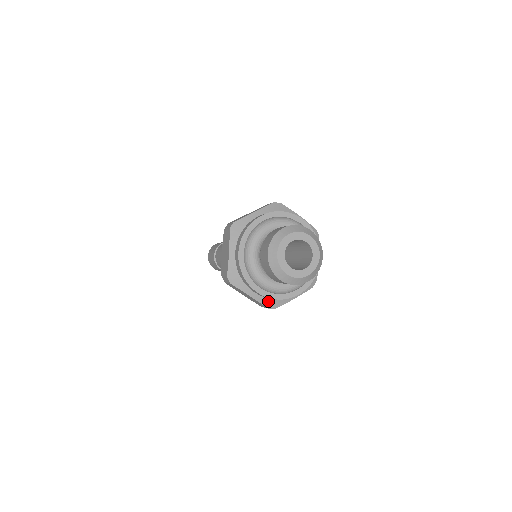
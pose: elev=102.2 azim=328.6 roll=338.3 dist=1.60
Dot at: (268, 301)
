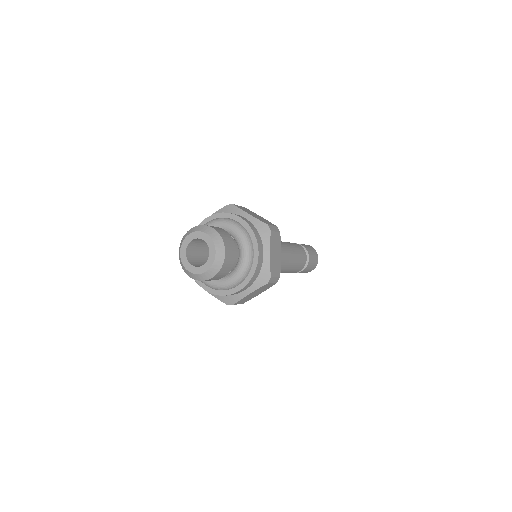
Dot at: (259, 281)
